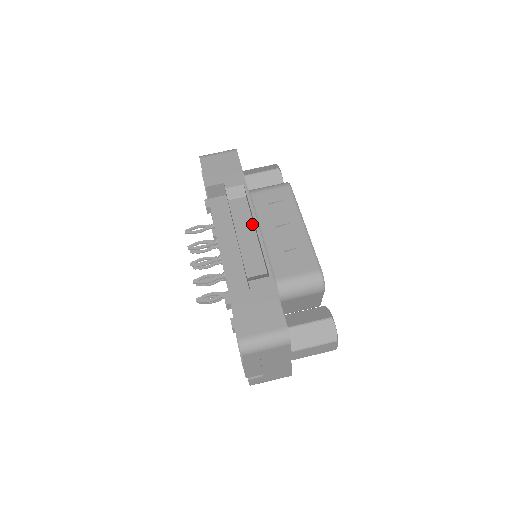
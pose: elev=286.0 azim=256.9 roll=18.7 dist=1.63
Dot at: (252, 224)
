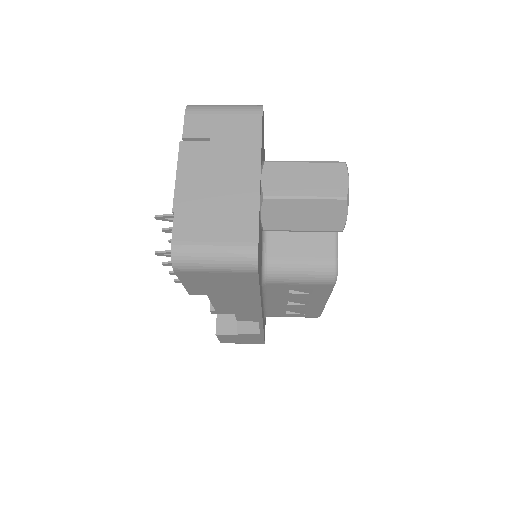
Dot at: occluded
